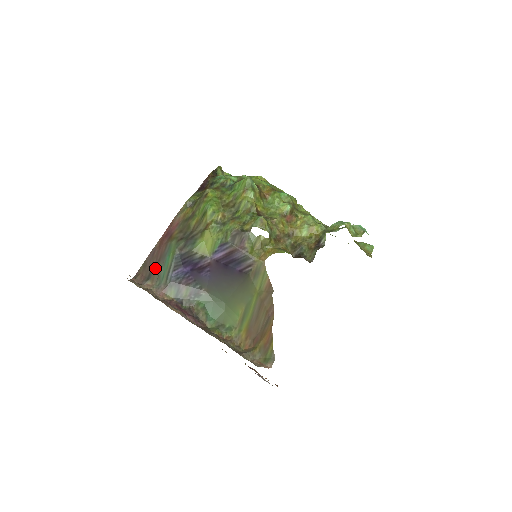
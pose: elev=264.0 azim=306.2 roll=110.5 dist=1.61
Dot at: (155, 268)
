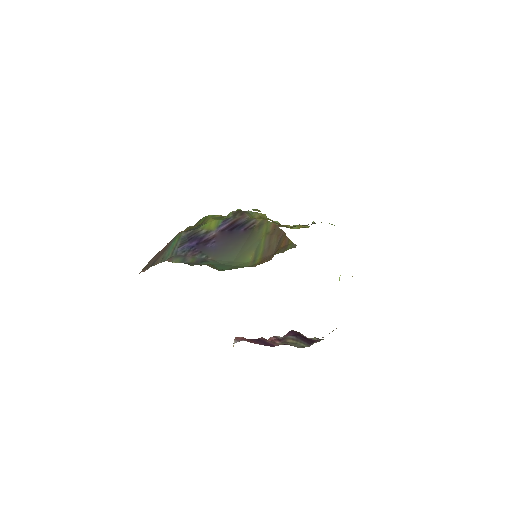
Dot at: (159, 257)
